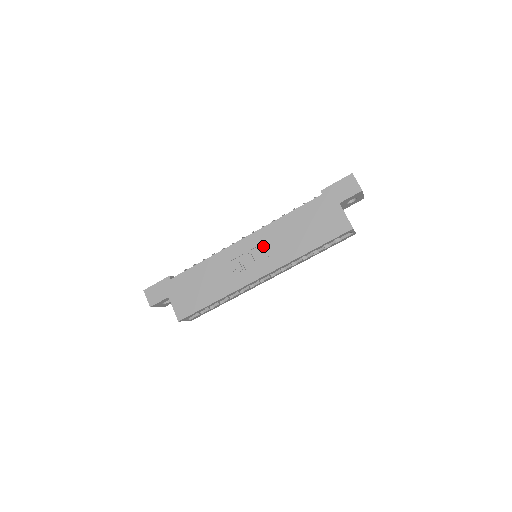
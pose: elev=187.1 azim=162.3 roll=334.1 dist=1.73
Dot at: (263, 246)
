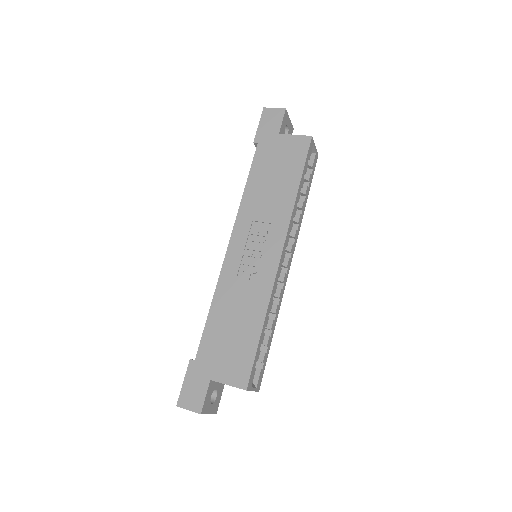
Dot at: (253, 230)
